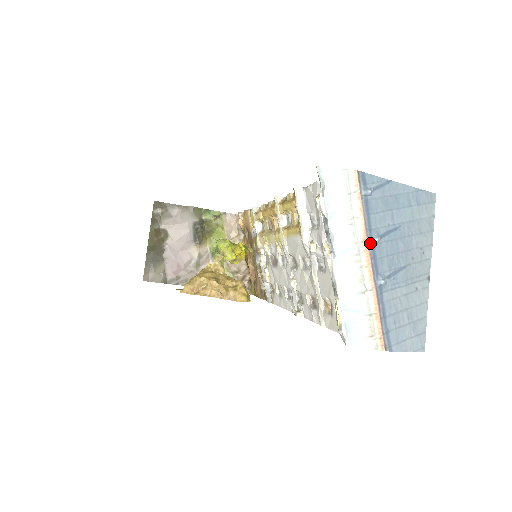
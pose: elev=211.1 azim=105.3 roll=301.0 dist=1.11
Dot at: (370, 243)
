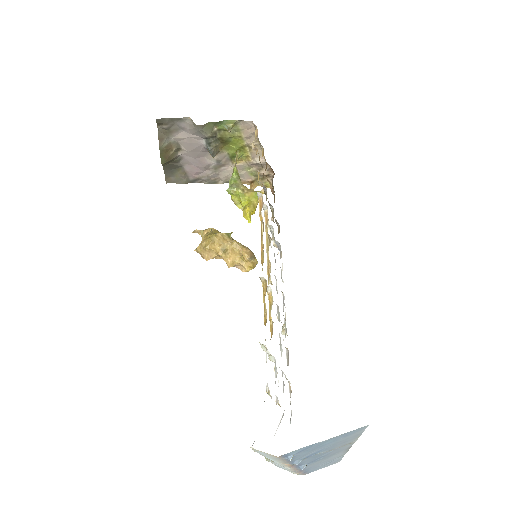
Dot at: (292, 464)
